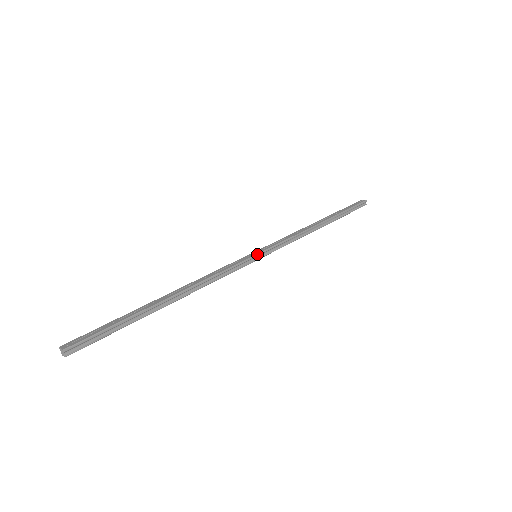
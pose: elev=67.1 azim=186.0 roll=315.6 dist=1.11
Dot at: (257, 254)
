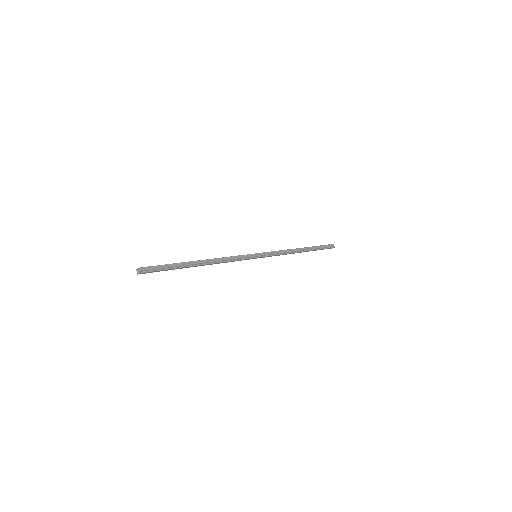
Dot at: (256, 253)
